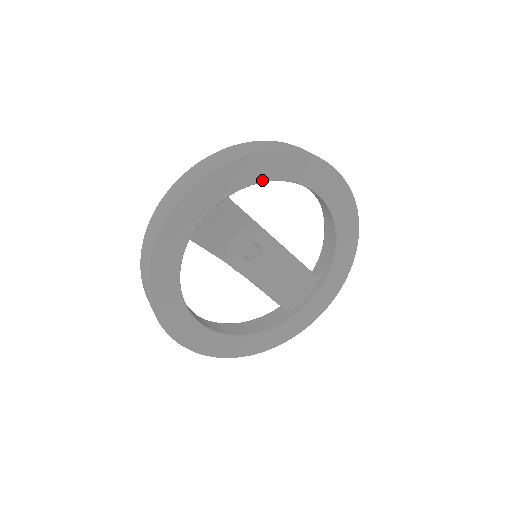
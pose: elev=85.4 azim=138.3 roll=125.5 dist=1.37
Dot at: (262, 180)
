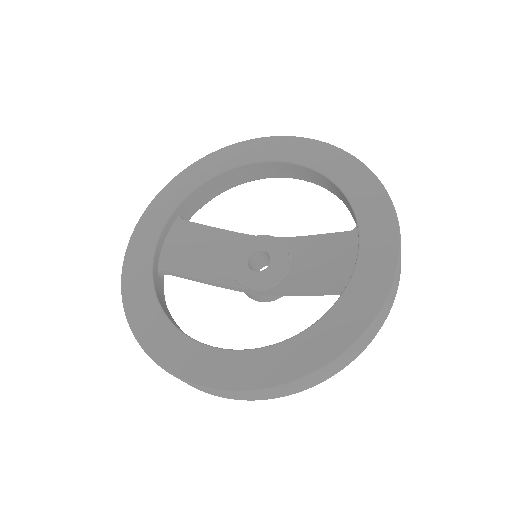
Dot at: (198, 185)
